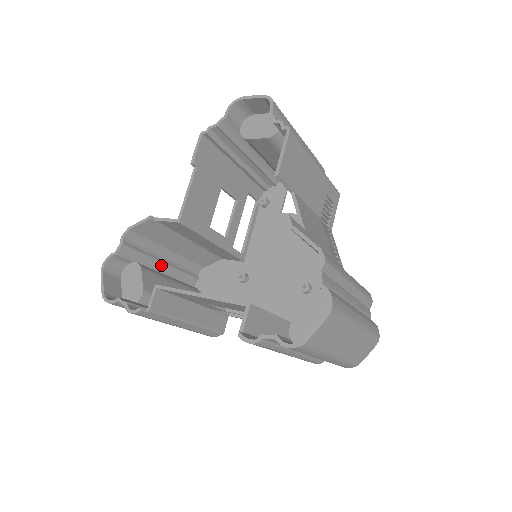
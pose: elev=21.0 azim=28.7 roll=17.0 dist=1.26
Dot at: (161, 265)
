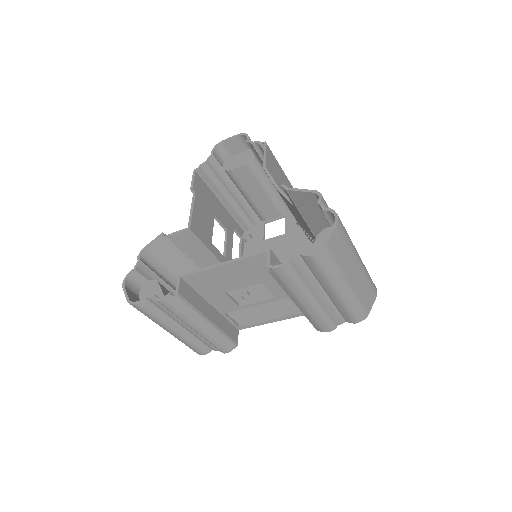
Dot at: (171, 290)
